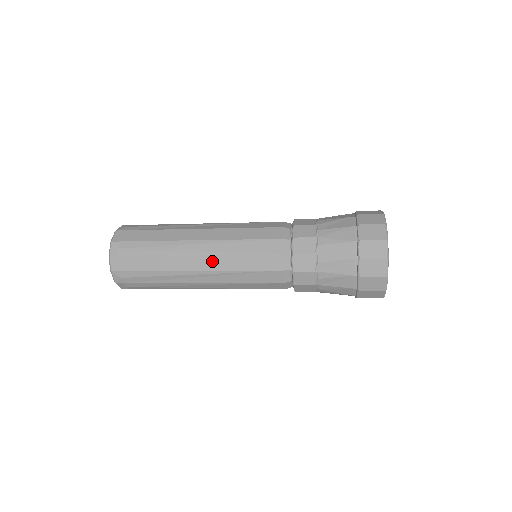
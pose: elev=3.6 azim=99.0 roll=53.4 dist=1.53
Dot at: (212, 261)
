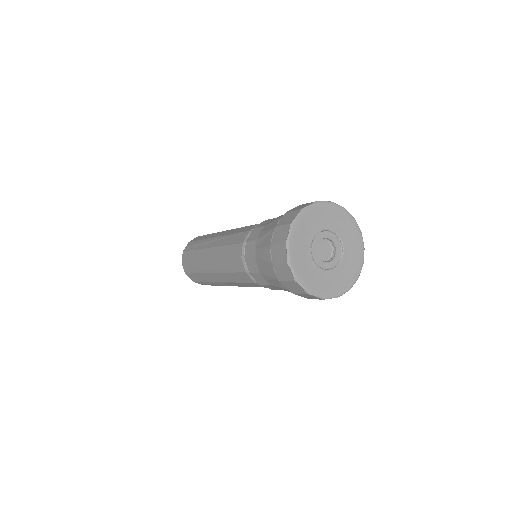
Dot at: (221, 276)
